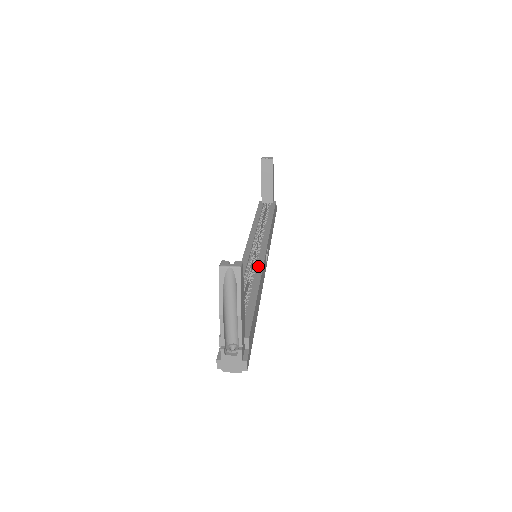
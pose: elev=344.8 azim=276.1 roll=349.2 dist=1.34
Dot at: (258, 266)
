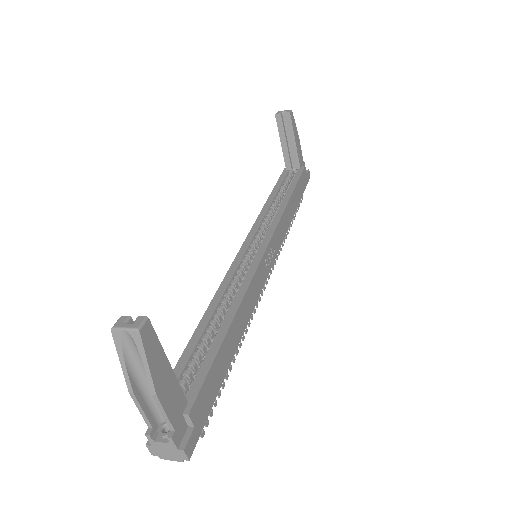
Dot at: (246, 277)
